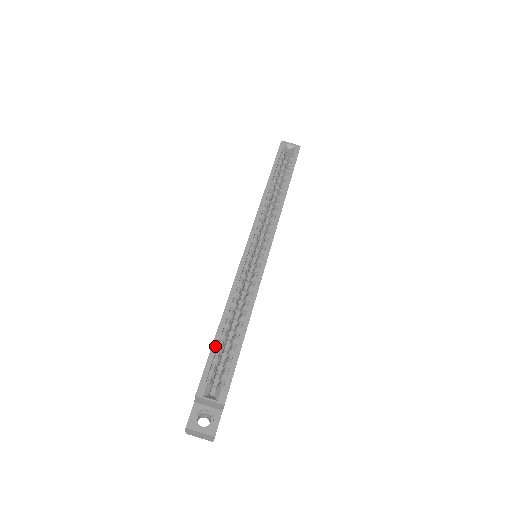
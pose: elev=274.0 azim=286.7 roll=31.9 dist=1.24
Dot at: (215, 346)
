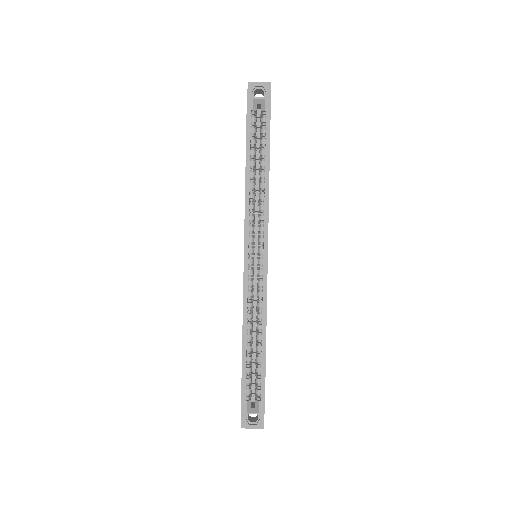
Dot at: (244, 370)
